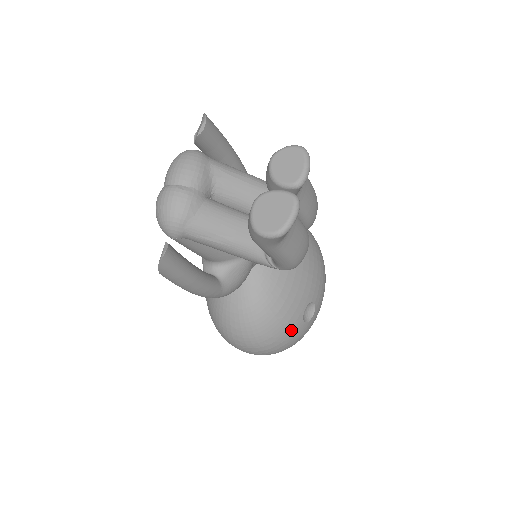
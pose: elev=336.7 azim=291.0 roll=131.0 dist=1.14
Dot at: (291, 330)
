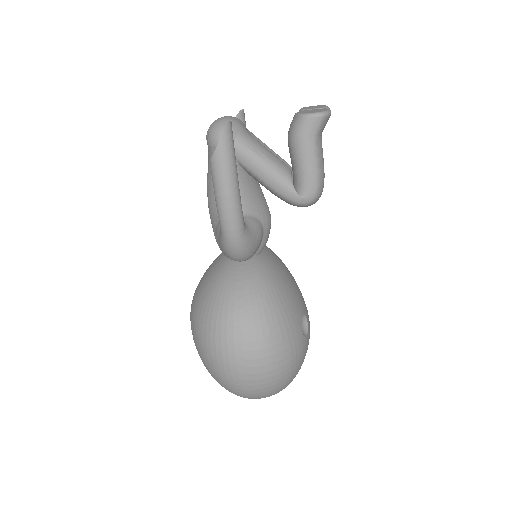
Dot at: (293, 328)
